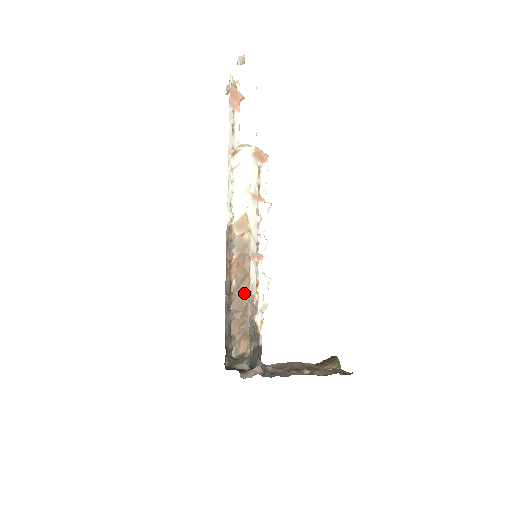
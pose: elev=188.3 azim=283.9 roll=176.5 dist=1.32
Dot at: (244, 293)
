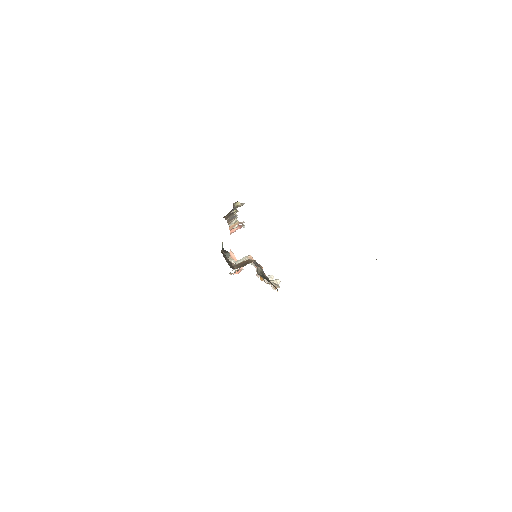
Dot at: (246, 262)
